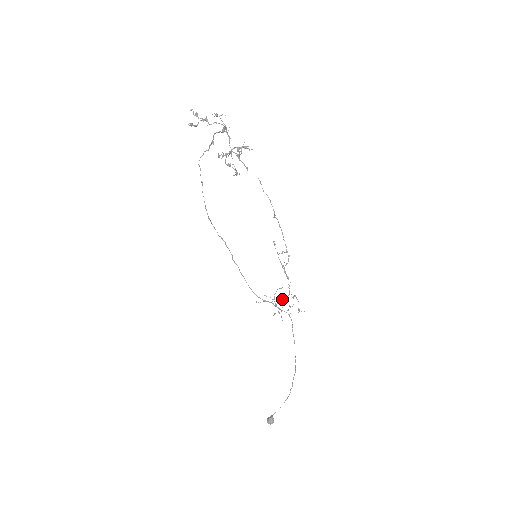
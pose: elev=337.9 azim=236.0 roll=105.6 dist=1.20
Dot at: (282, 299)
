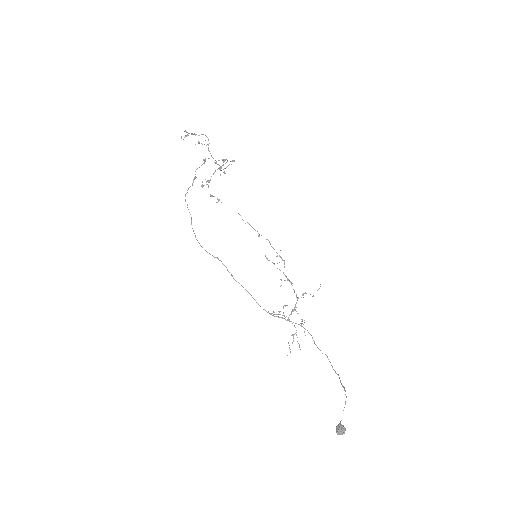
Dot at: (292, 309)
